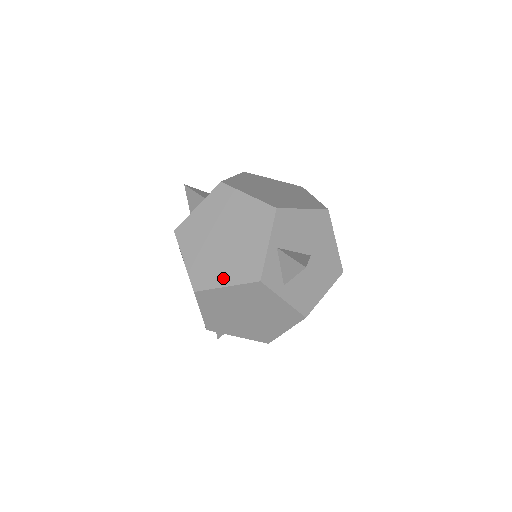
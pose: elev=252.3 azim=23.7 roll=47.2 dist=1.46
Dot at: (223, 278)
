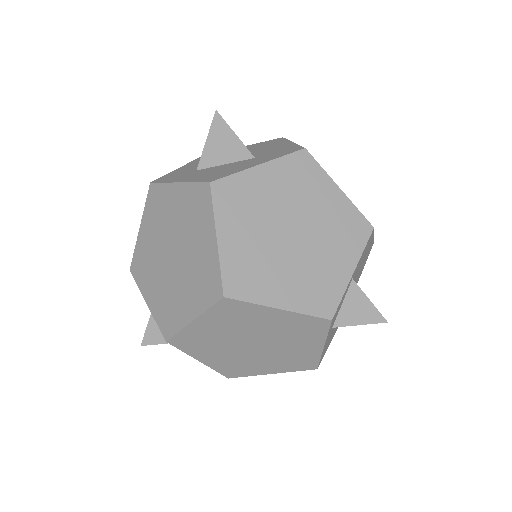
Dot at: (278, 294)
